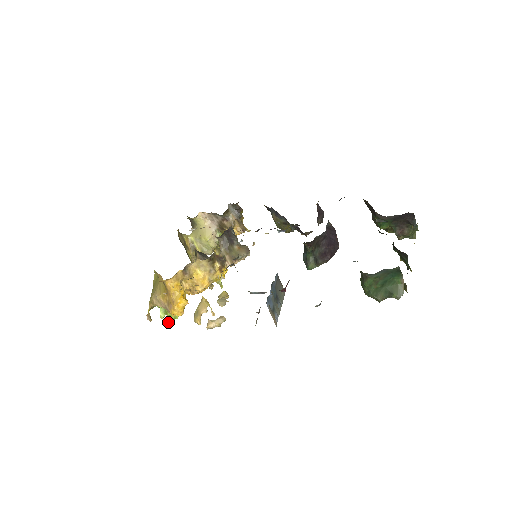
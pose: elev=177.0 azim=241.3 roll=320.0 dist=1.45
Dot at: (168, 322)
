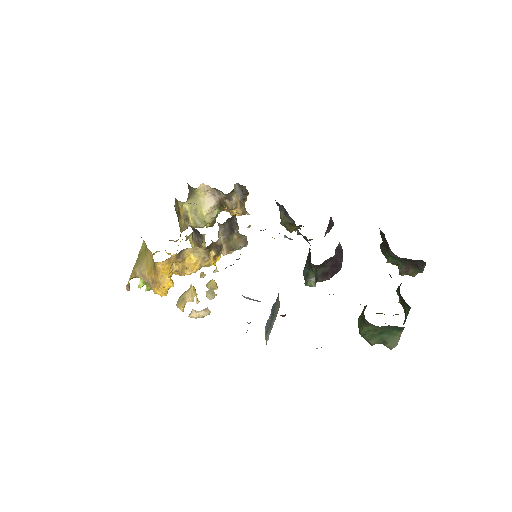
Dot at: (145, 290)
